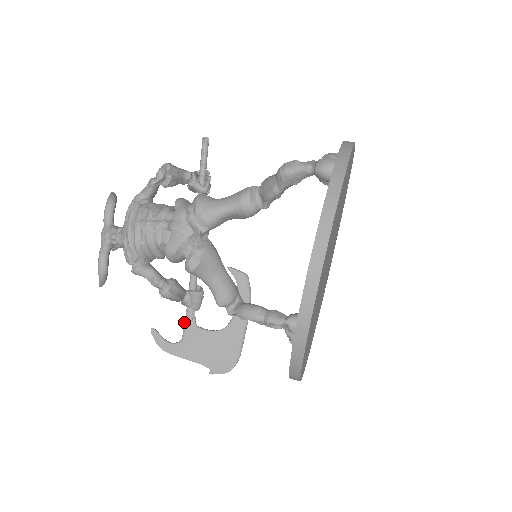
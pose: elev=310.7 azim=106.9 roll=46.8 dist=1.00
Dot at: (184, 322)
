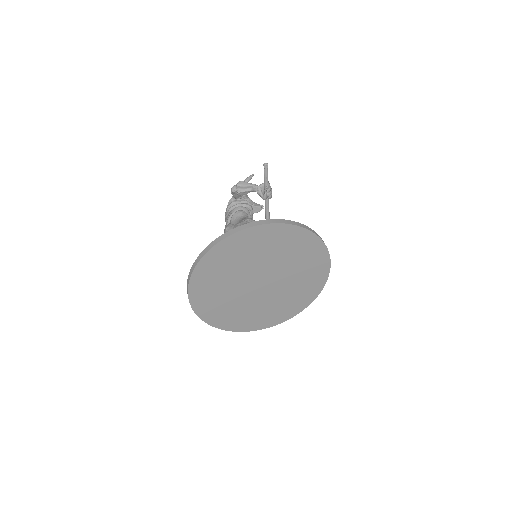
Dot at: occluded
